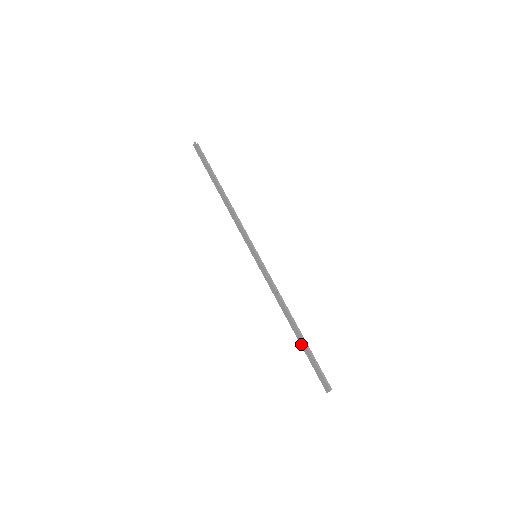
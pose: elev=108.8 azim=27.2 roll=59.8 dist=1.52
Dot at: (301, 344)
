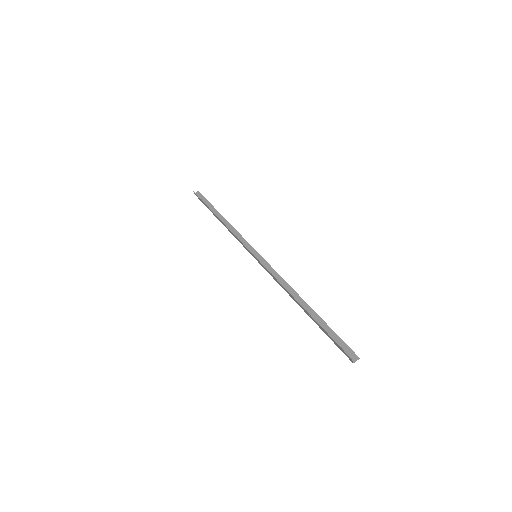
Dot at: occluded
